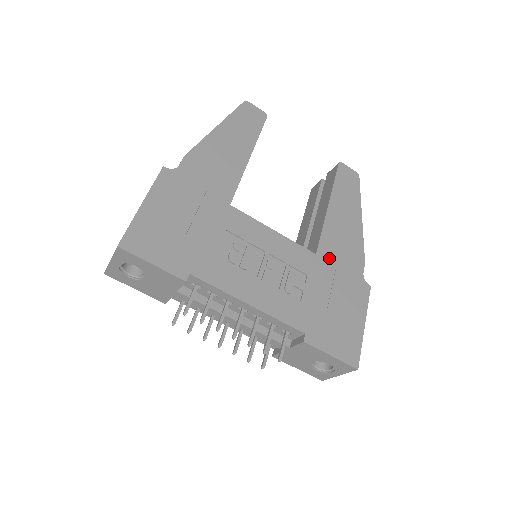
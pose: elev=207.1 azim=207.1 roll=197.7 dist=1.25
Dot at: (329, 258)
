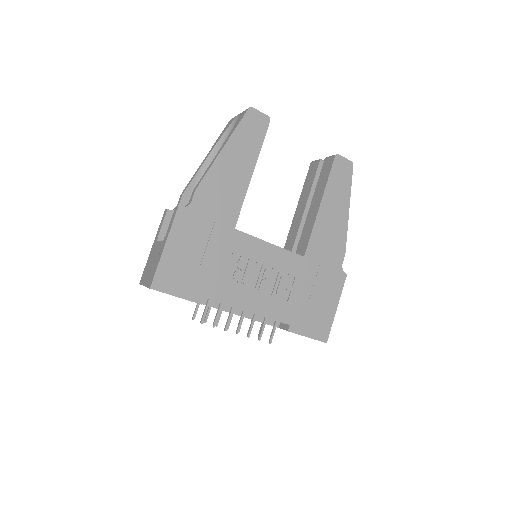
Dot at: (315, 257)
